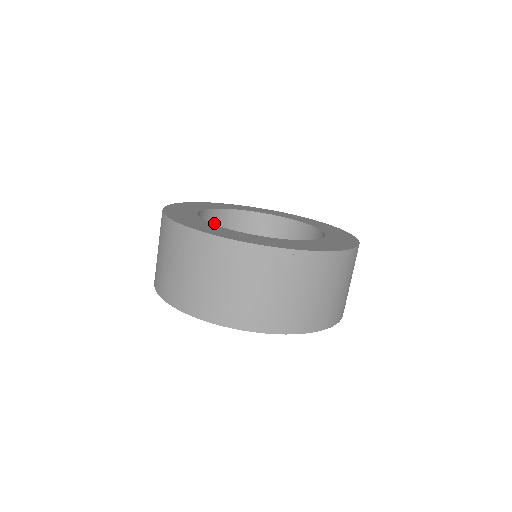
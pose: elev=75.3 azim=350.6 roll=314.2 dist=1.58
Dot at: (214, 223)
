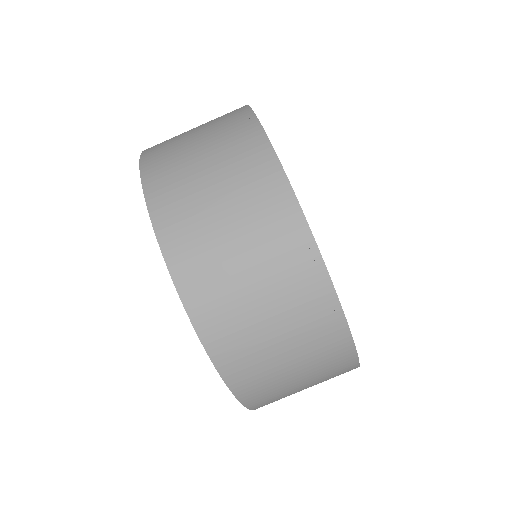
Dot at: occluded
